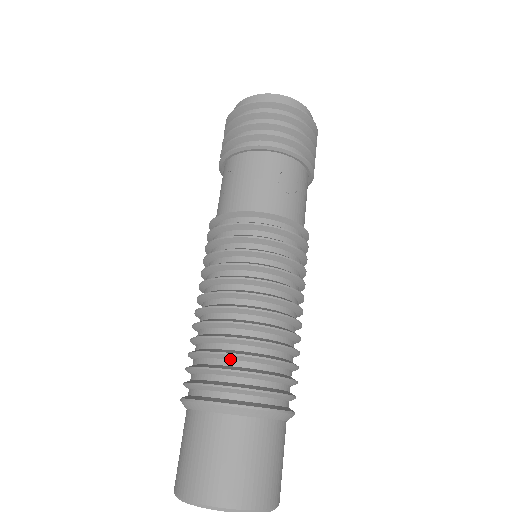
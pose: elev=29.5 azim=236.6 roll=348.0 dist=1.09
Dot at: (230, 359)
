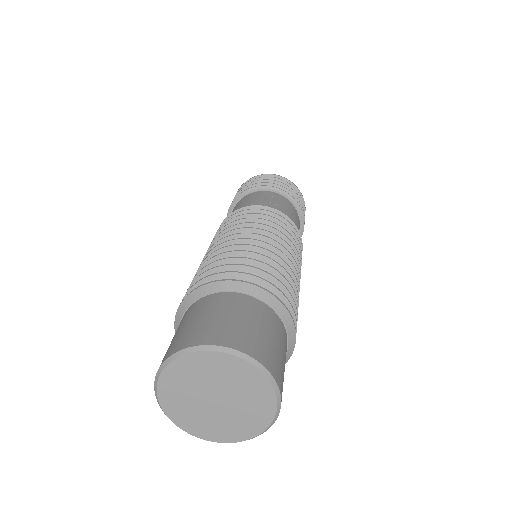
Dot at: occluded
